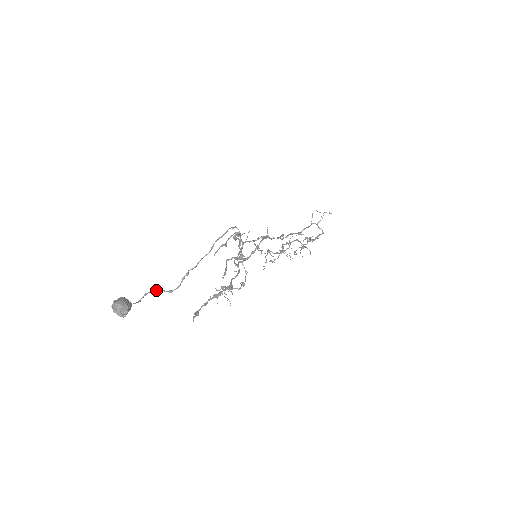
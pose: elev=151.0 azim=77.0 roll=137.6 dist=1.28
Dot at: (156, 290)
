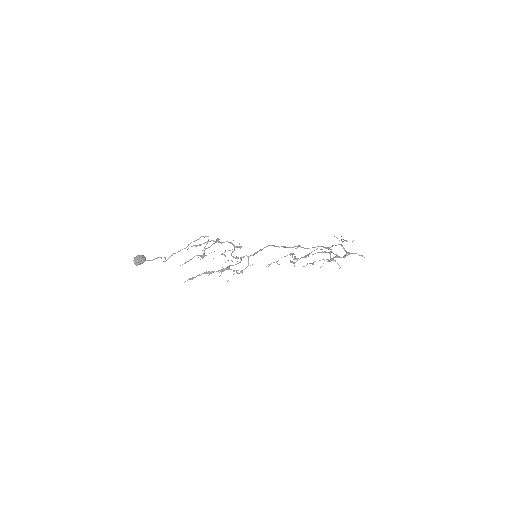
Dot at: (164, 257)
